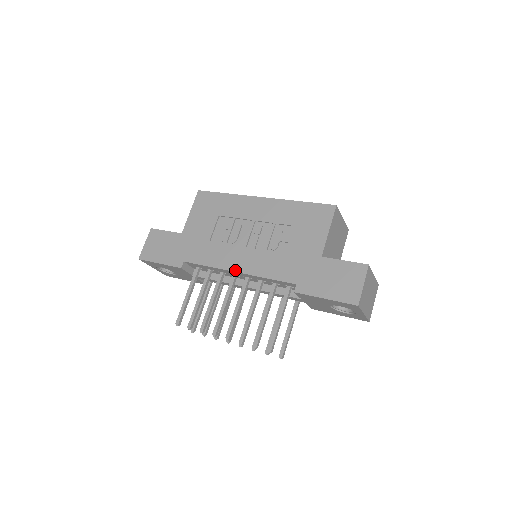
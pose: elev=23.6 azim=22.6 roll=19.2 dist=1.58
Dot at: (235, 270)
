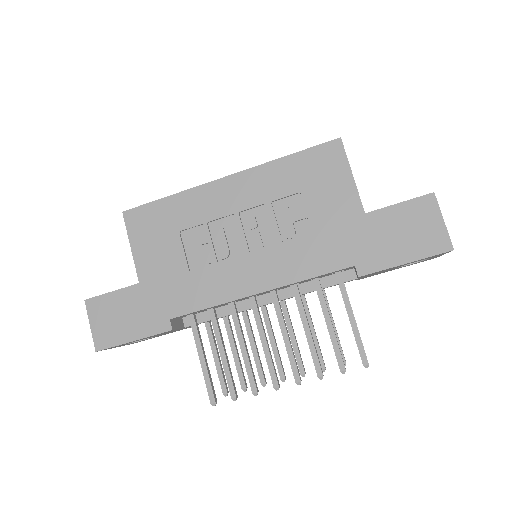
Dot at: (255, 292)
